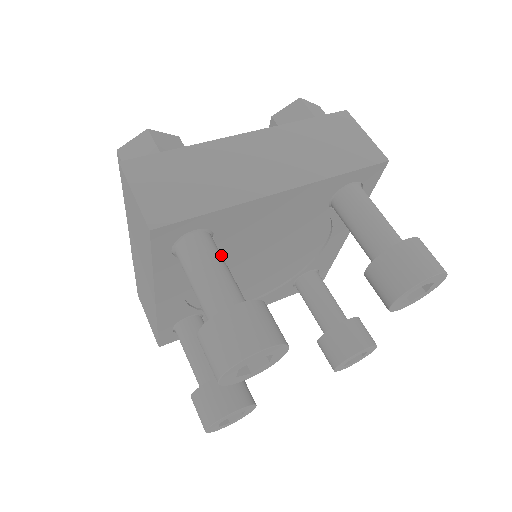
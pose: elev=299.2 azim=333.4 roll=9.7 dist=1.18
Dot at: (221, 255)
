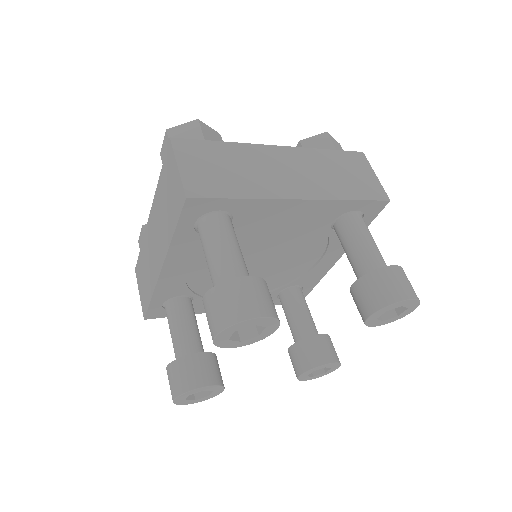
Dot at: occluded
